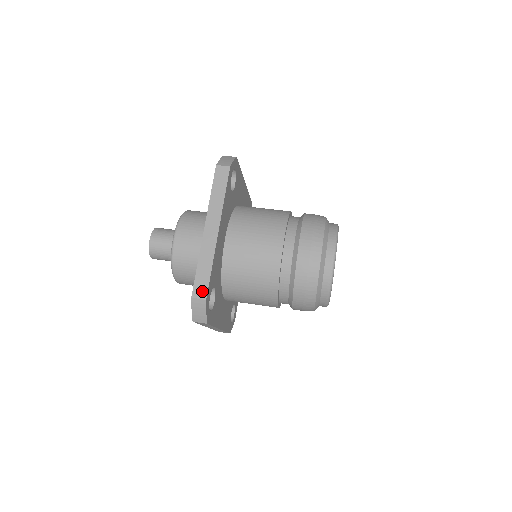
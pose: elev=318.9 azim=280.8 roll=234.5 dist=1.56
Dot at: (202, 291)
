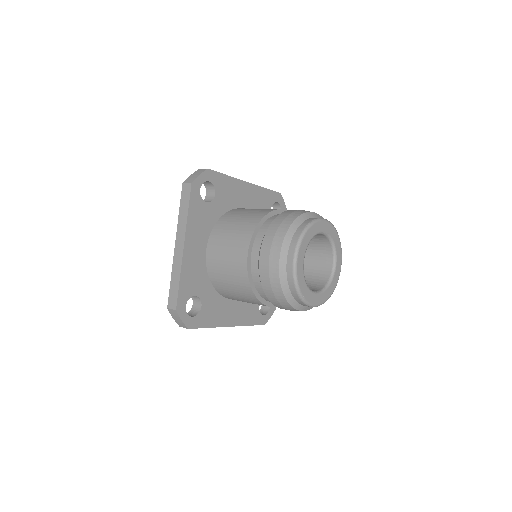
Dot at: occluded
